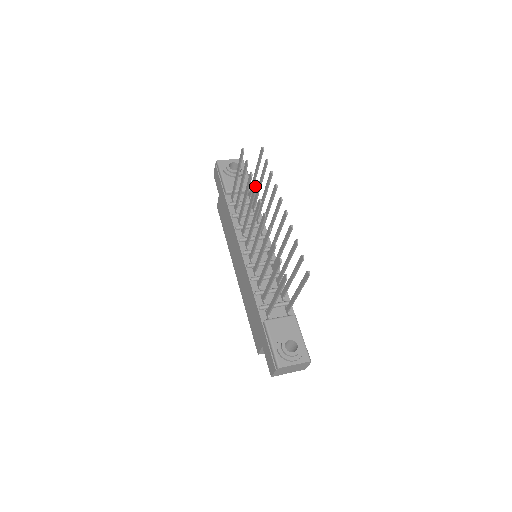
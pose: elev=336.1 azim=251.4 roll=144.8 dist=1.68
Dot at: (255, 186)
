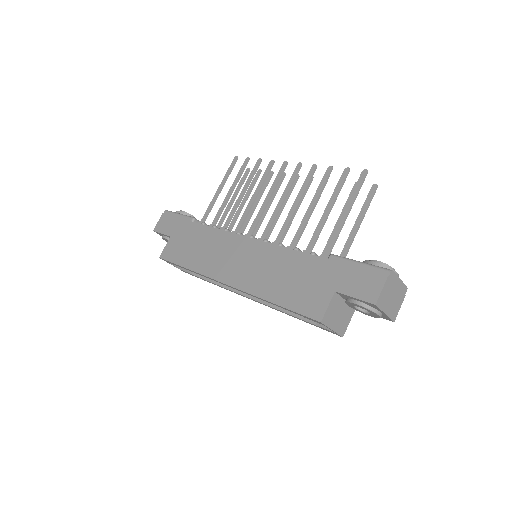
Dot at: occluded
